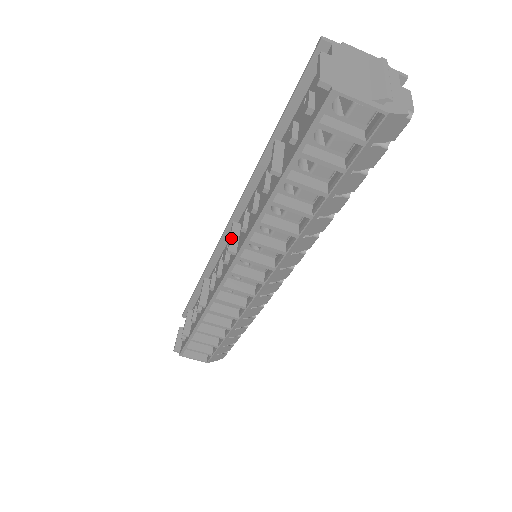
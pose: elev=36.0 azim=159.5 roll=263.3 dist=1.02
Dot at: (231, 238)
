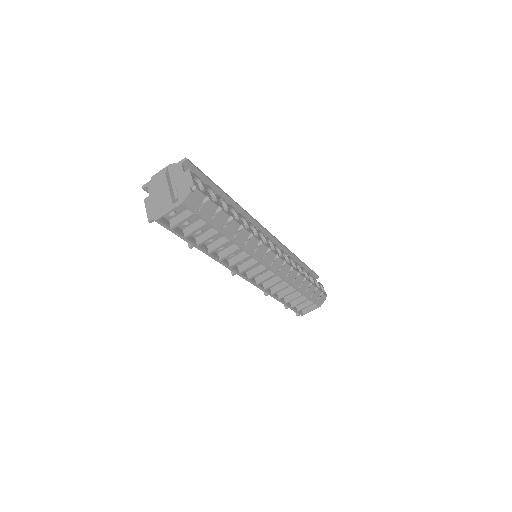
Dot at: occluded
